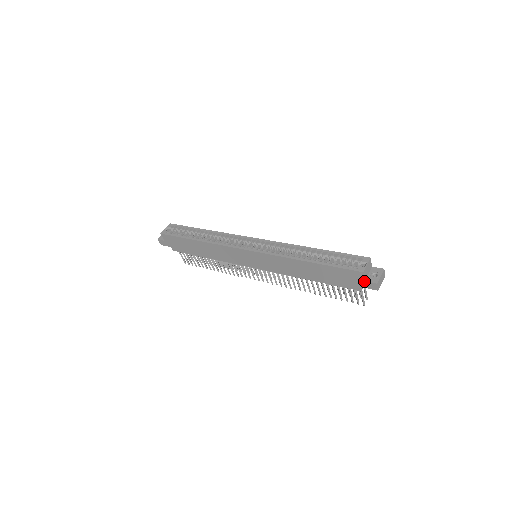
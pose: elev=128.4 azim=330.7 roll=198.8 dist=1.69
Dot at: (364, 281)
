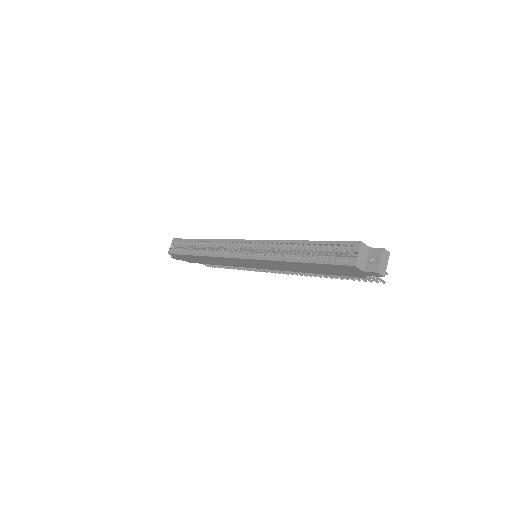
Dot at: (363, 272)
